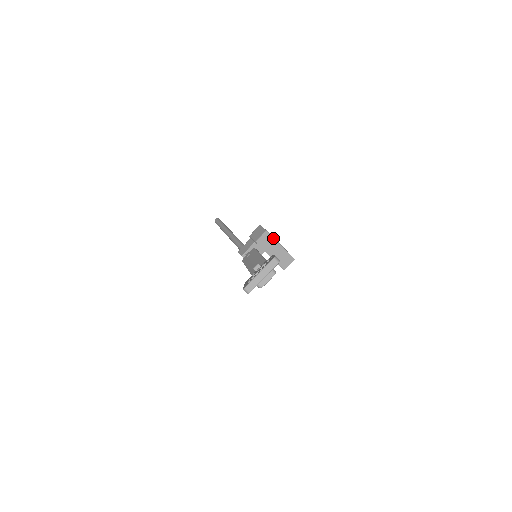
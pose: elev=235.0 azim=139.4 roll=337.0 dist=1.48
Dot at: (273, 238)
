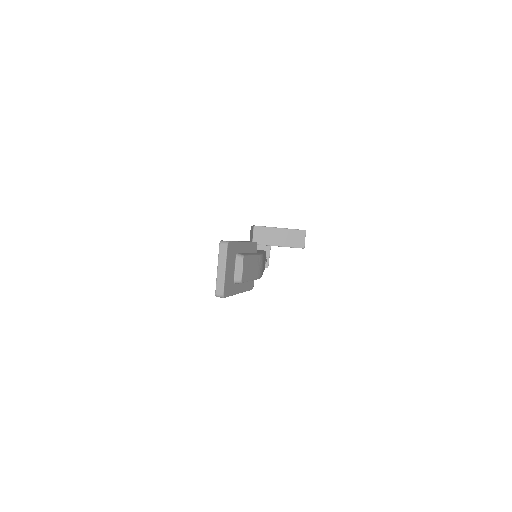
Dot at: (266, 227)
